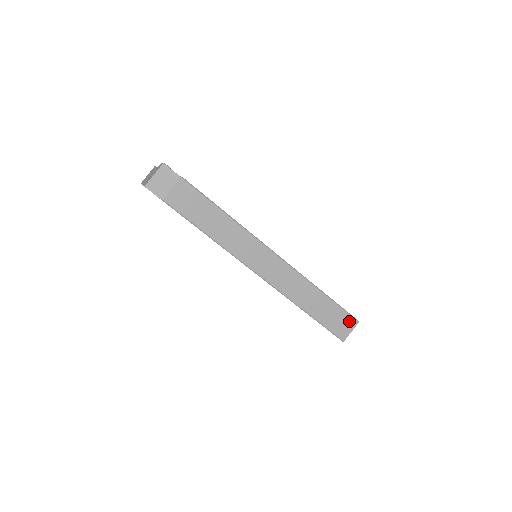
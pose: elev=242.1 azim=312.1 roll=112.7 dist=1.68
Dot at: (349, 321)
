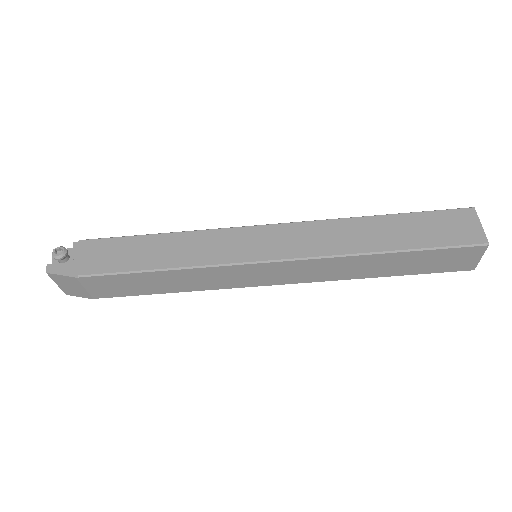
Dot at: (467, 252)
